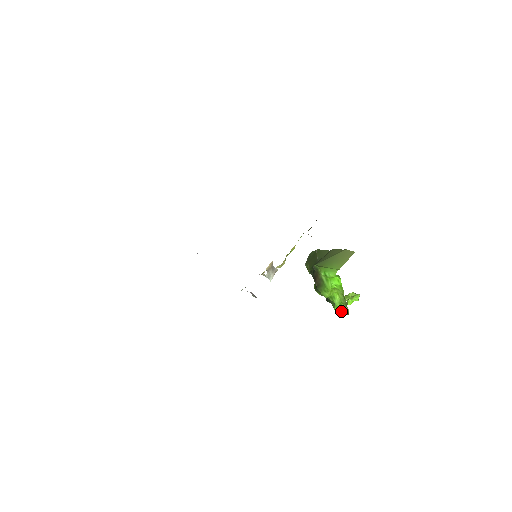
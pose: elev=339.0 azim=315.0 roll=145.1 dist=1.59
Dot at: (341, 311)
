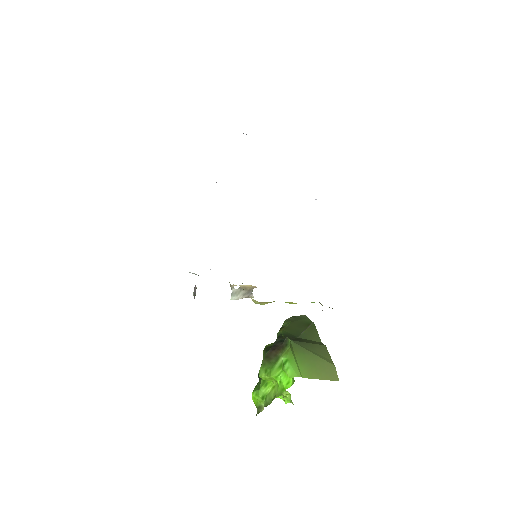
Dot at: (256, 401)
